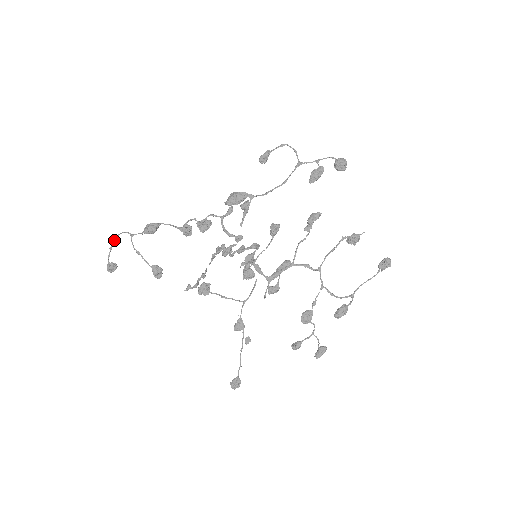
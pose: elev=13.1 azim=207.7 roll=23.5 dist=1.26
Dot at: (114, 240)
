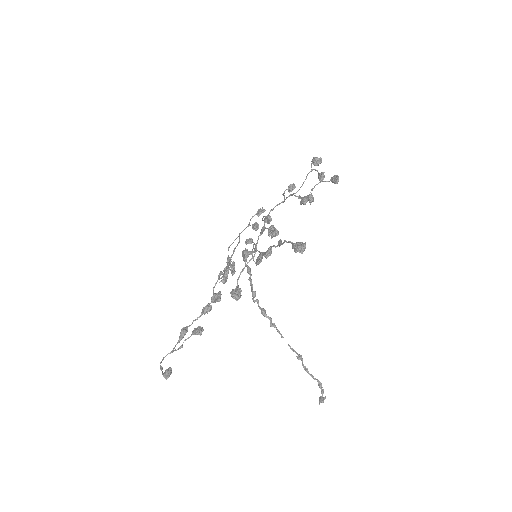
Dot at: occluded
